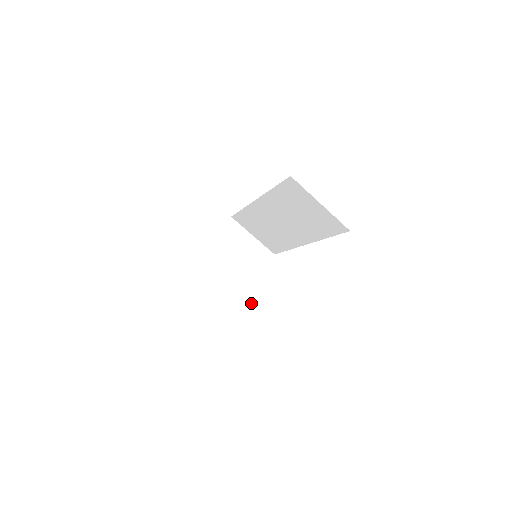
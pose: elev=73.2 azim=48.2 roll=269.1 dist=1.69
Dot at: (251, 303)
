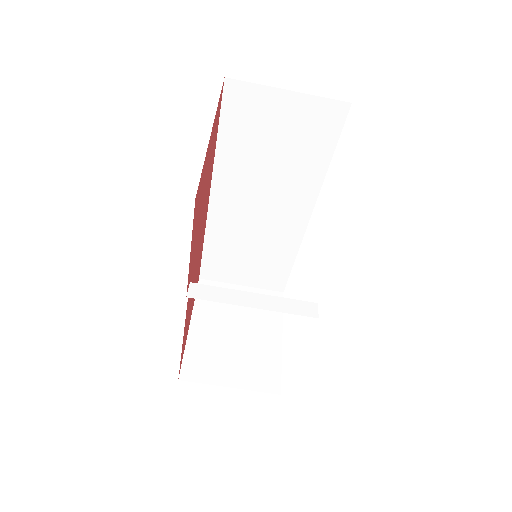
Dot at: (294, 308)
